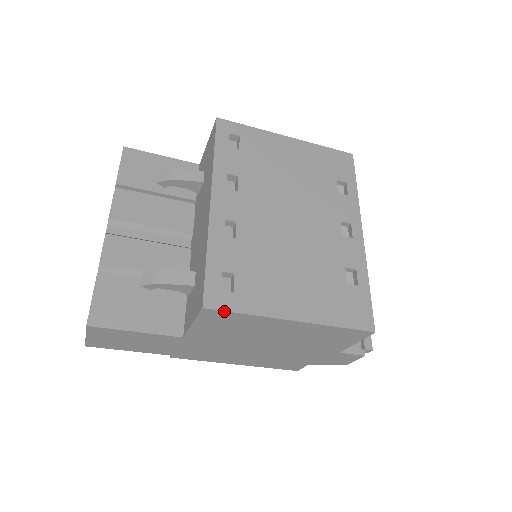
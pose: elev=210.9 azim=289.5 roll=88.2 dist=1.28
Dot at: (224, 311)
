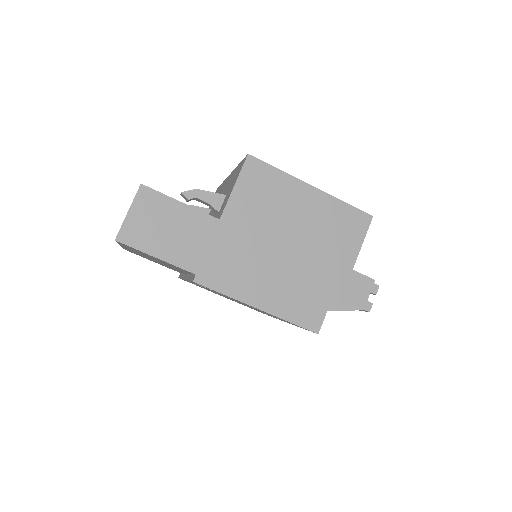
Dot at: (263, 162)
